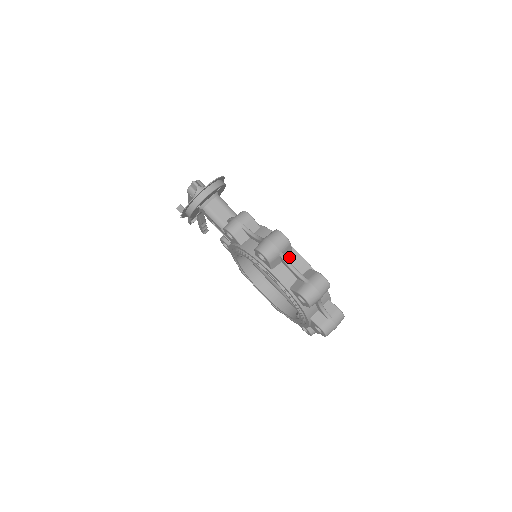
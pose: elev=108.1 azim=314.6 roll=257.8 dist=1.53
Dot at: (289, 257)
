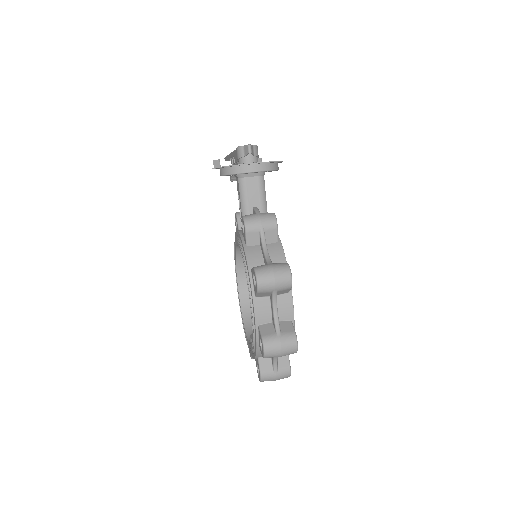
Dot at: (281, 297)
